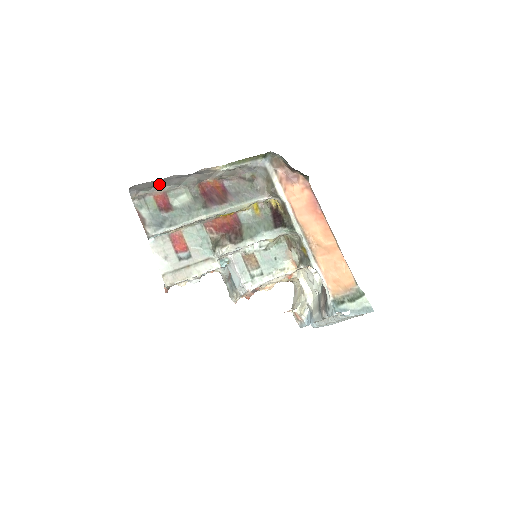
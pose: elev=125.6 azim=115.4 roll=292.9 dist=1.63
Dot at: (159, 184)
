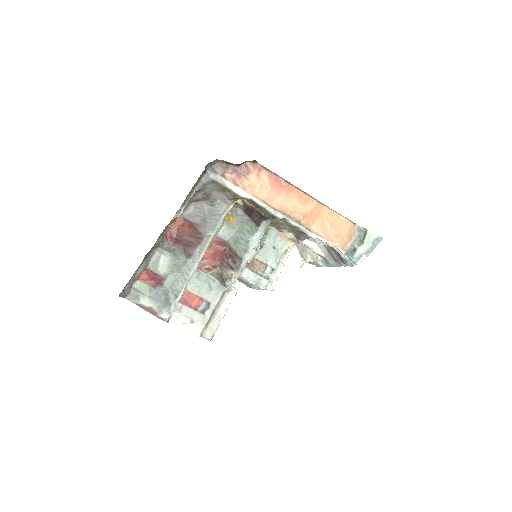
Dot at: (136, 270)
